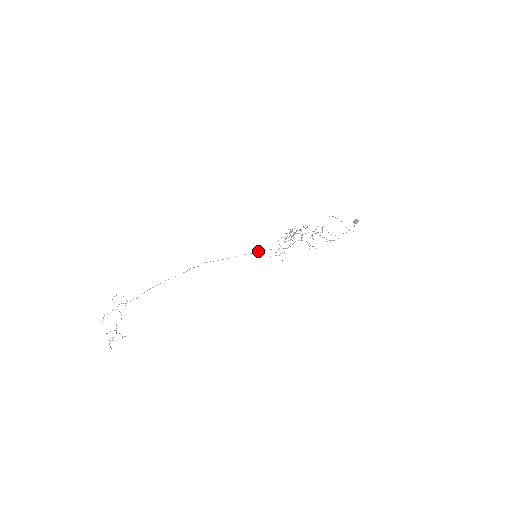
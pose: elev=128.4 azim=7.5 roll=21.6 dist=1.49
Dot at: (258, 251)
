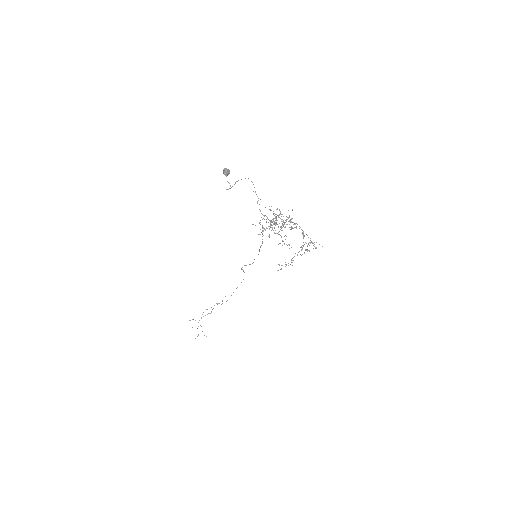
Dot at: (259, 250)
